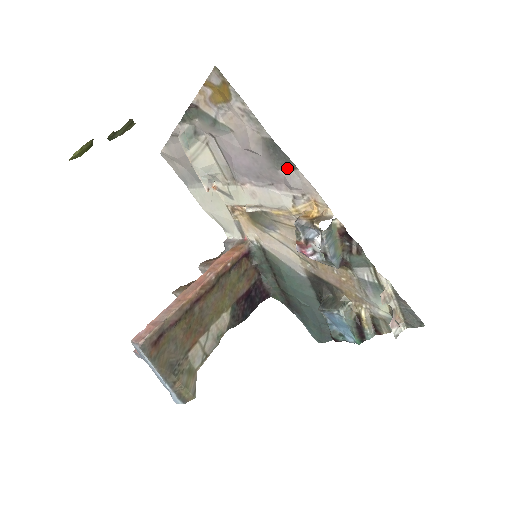
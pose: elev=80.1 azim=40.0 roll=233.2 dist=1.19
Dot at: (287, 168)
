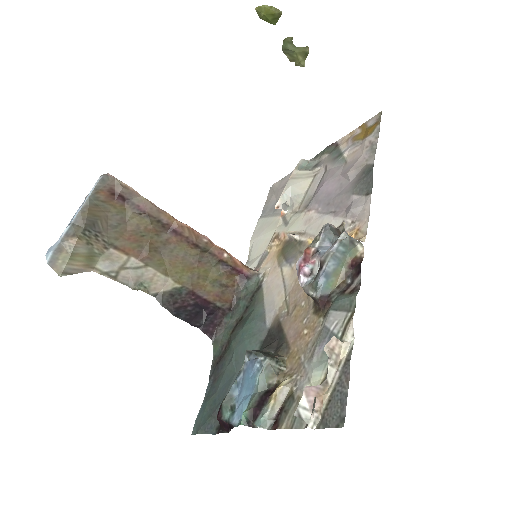
Dot at: (362, 194)
